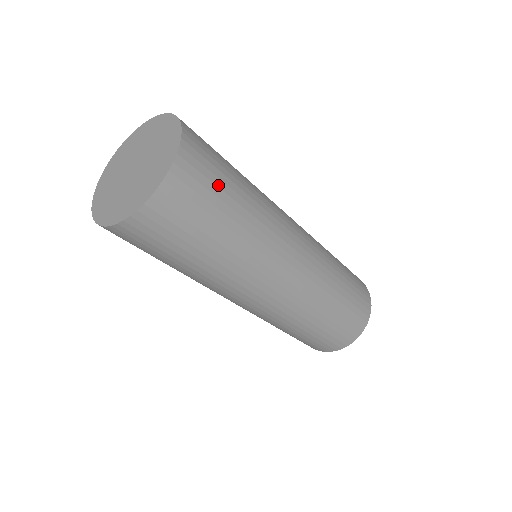
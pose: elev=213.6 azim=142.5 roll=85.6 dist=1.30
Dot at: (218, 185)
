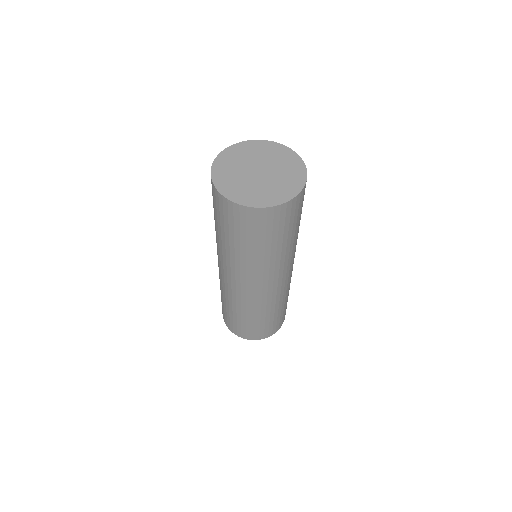
Dot at: (298, 217)
